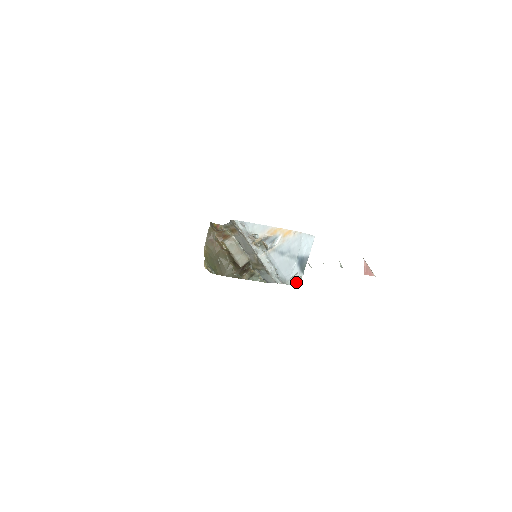
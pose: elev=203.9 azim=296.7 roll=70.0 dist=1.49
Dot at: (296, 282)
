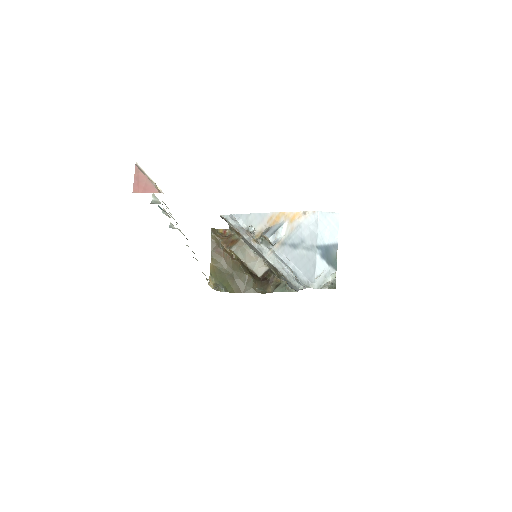
Dot at: (327, 283)
